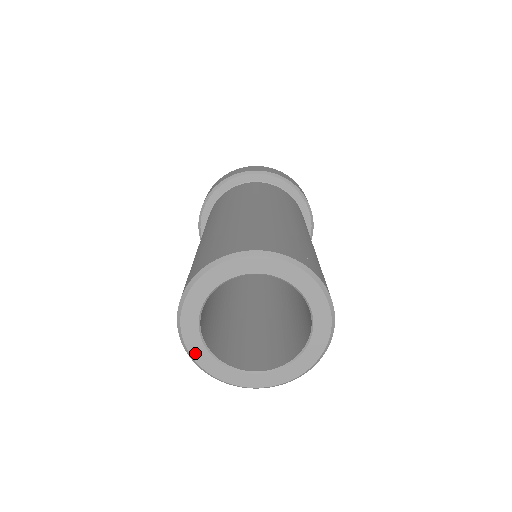
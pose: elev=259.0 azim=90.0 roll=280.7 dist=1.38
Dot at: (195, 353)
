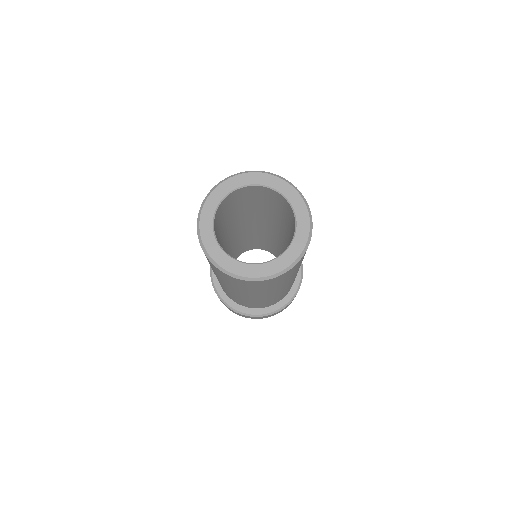
Dot at: (203, 227)
